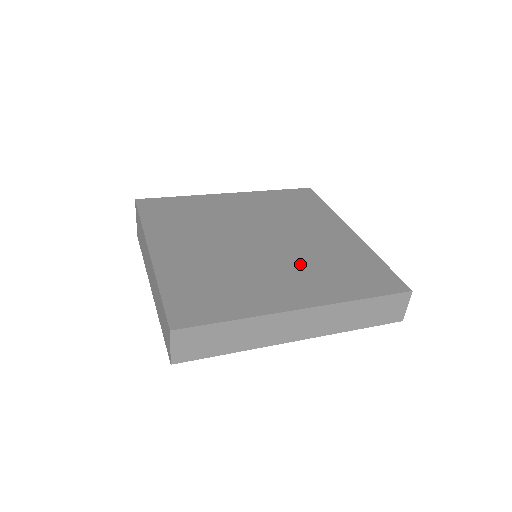
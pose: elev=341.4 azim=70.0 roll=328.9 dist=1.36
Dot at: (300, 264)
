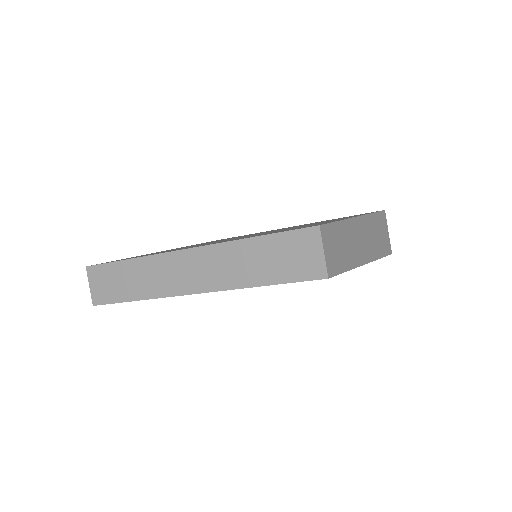
Dot at: occluded
